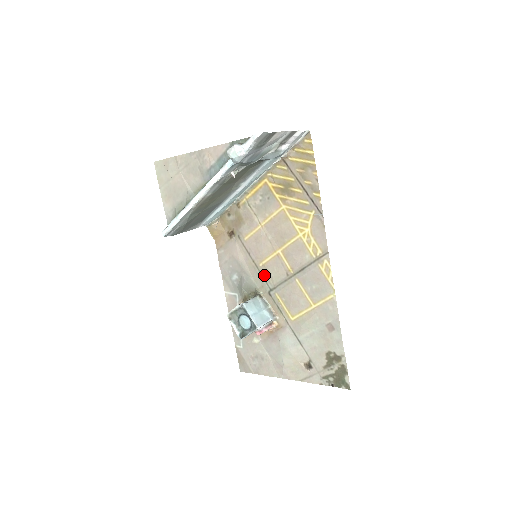
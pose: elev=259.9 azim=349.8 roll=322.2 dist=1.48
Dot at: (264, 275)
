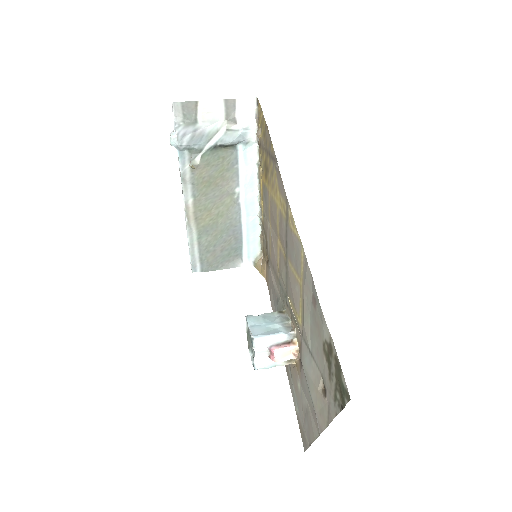
Dot at: (281, 284)
